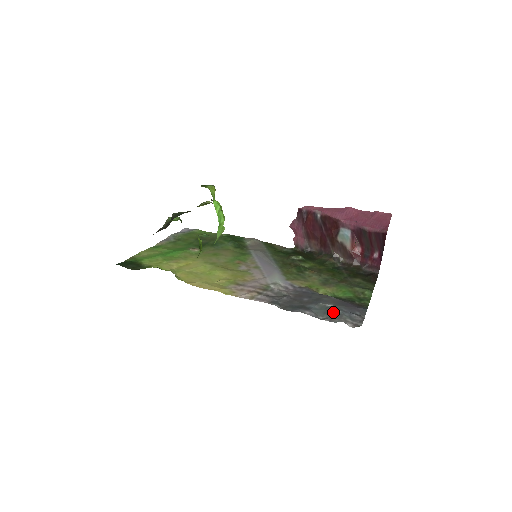
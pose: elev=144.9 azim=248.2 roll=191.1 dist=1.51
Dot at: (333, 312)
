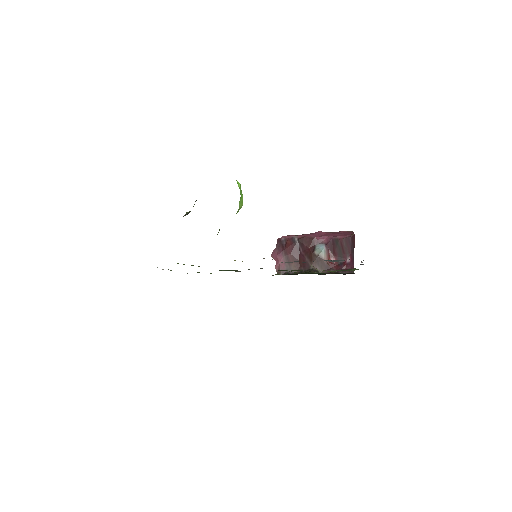
Dot at: (340, 260)
